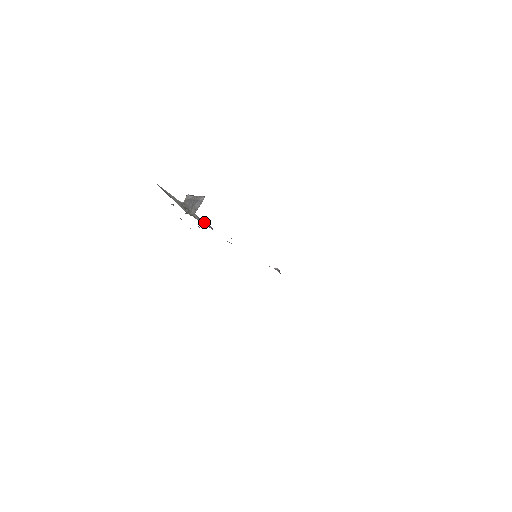
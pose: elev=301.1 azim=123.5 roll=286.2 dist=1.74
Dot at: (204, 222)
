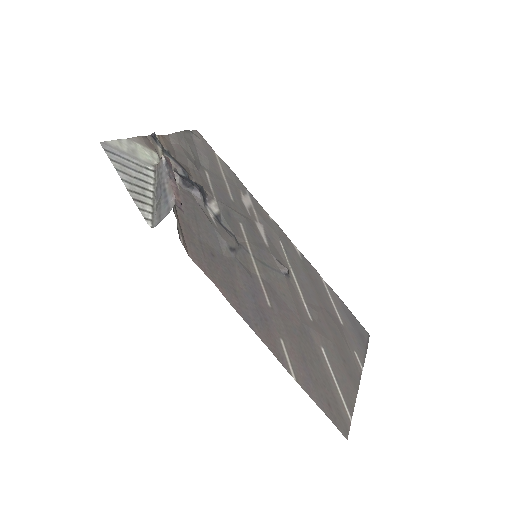
Dot at: (192, 186)
